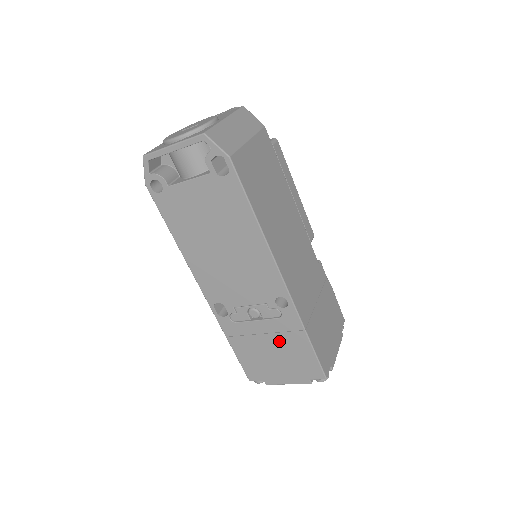
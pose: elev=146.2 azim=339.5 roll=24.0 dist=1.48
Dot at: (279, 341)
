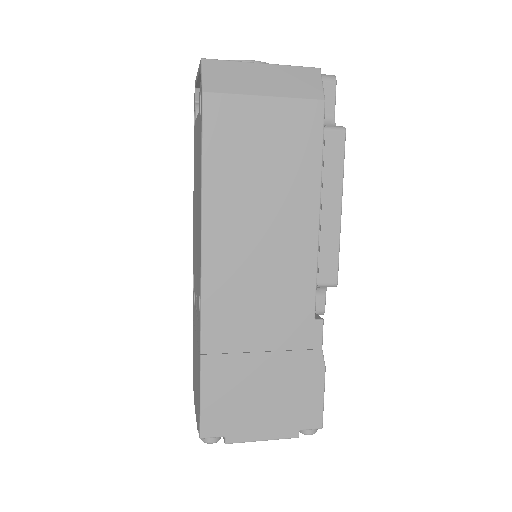
Dot at: occluded
